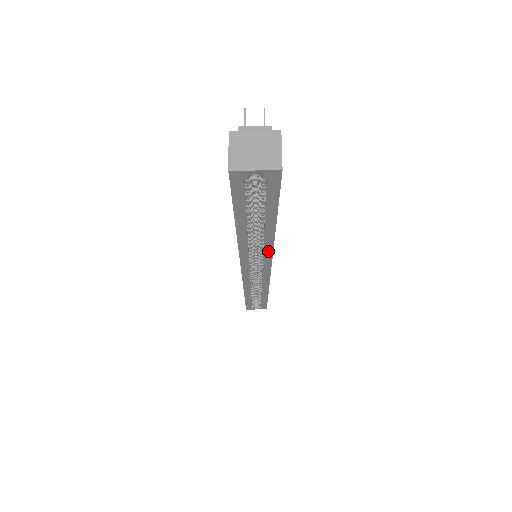
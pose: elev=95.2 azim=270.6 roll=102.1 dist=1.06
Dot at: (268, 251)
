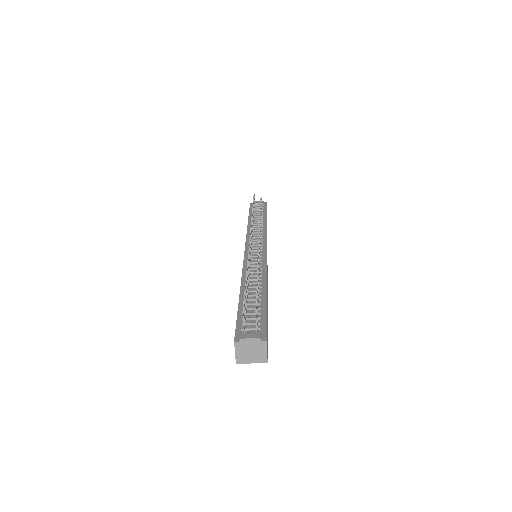
Dot at: occluded
